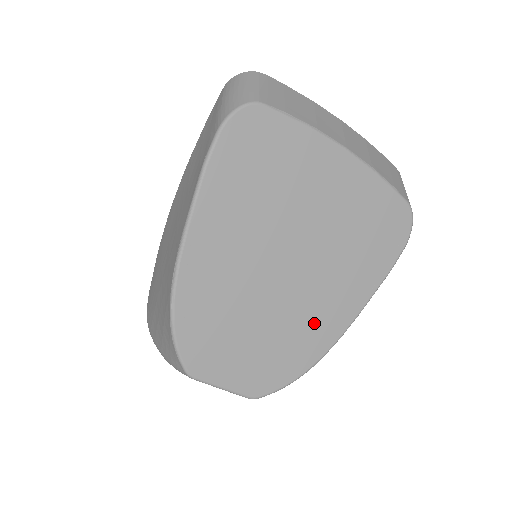
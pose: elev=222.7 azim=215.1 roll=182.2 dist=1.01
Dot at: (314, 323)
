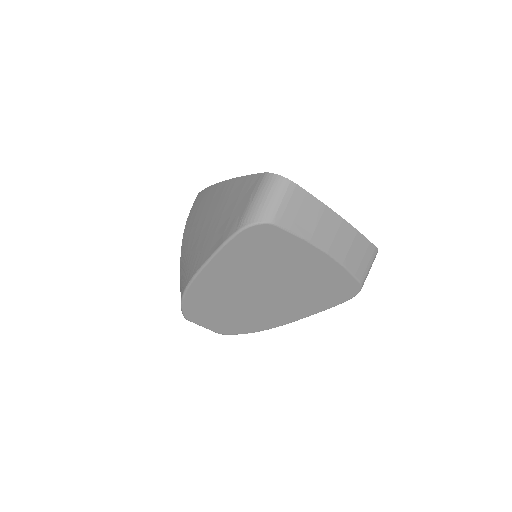
Dot at: (269, 317)
